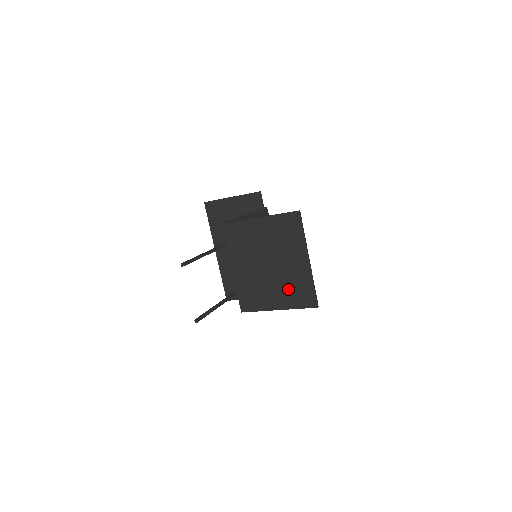
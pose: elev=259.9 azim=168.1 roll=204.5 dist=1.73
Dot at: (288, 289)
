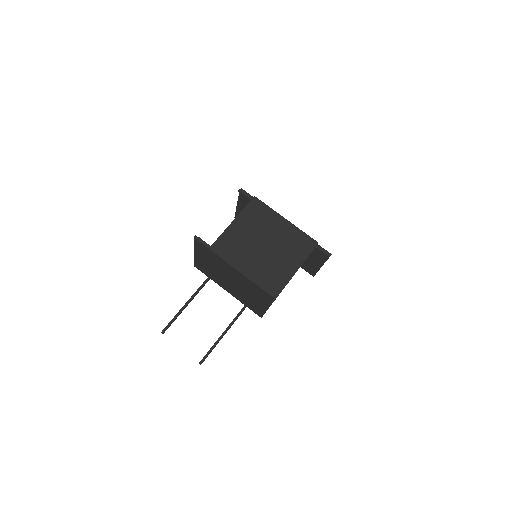
Dot at: (252, 292)
